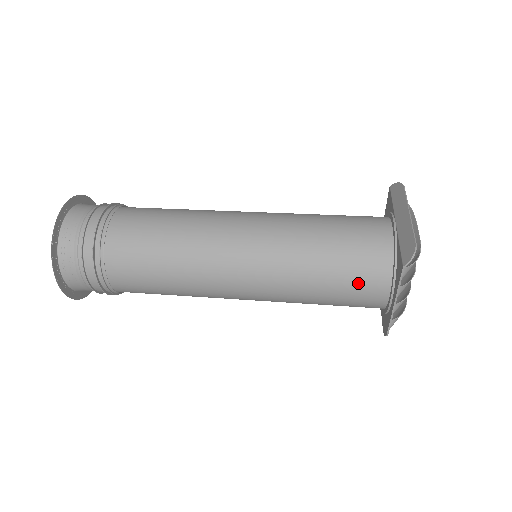
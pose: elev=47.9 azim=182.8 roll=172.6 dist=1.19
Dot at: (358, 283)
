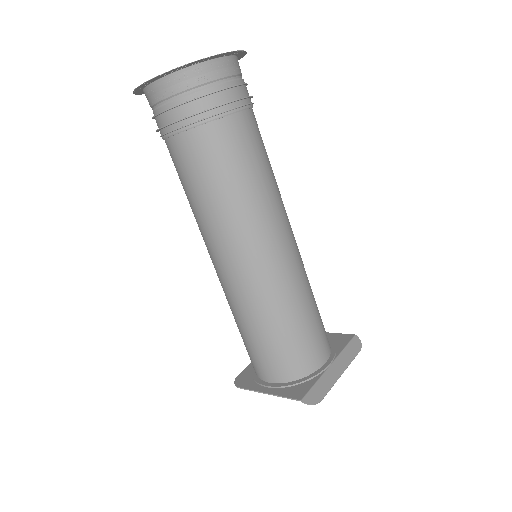
Dot at: (271, 360)
